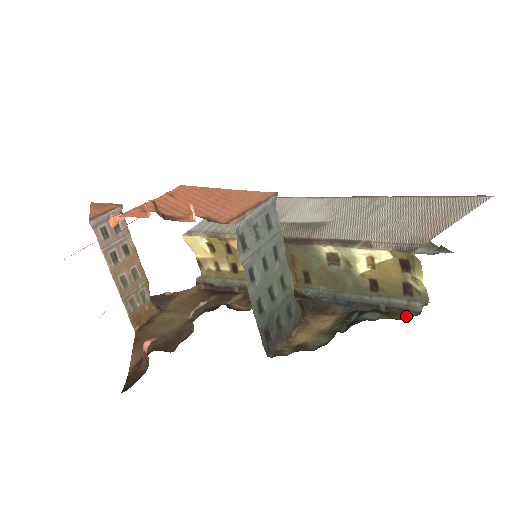
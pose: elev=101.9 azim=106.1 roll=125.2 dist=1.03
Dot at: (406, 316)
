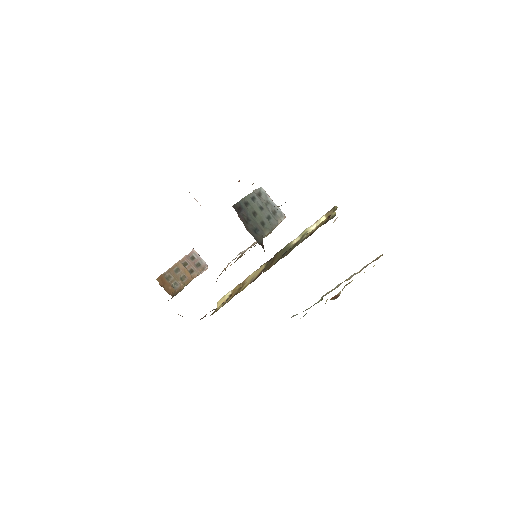
Dot at: occluded
